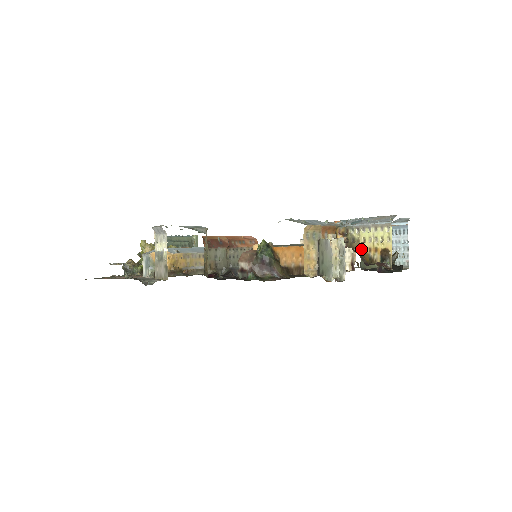
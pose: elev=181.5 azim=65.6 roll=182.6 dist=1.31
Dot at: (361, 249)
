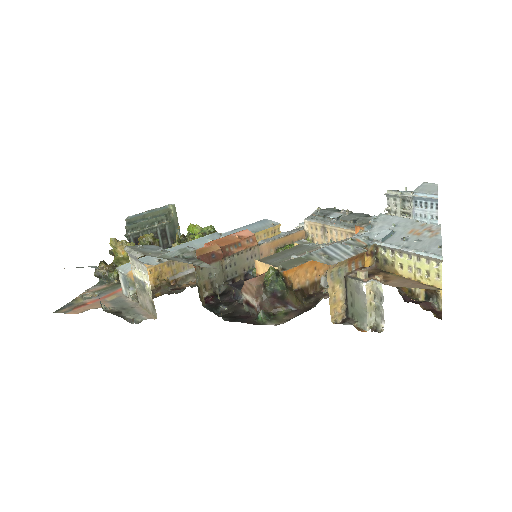
Dot at: occluded
